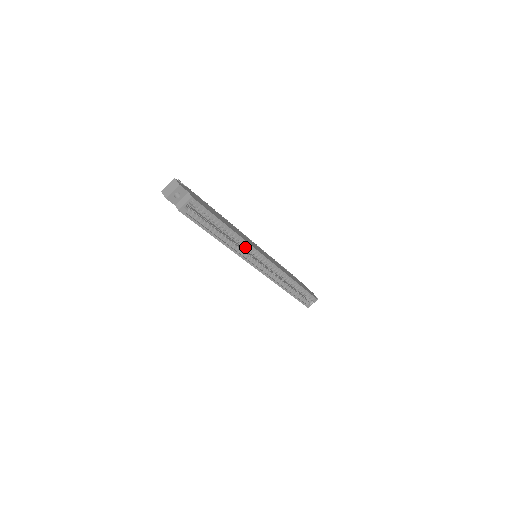
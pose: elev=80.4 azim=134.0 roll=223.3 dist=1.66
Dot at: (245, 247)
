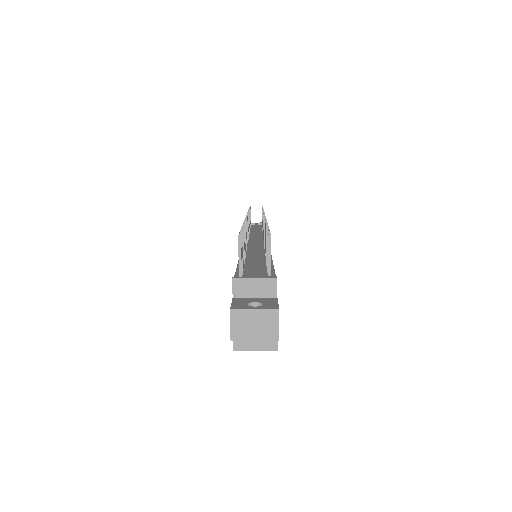
Dot at: occluded
